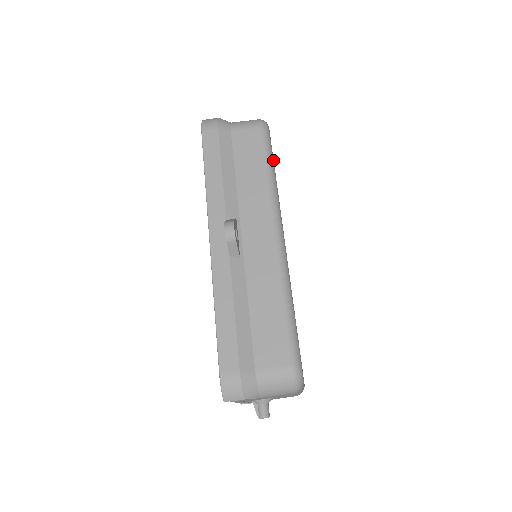
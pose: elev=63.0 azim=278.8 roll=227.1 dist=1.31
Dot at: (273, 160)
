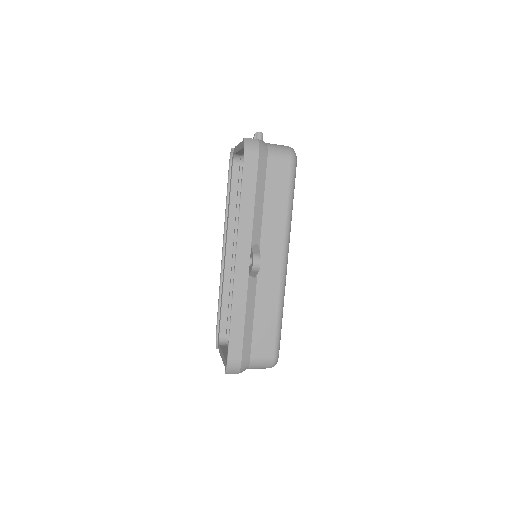
Dot at: occluded
